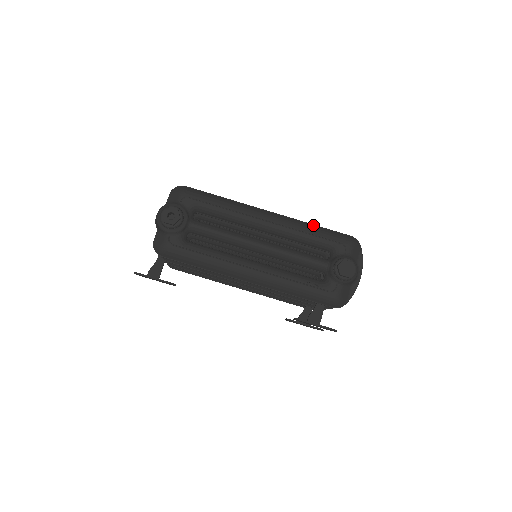
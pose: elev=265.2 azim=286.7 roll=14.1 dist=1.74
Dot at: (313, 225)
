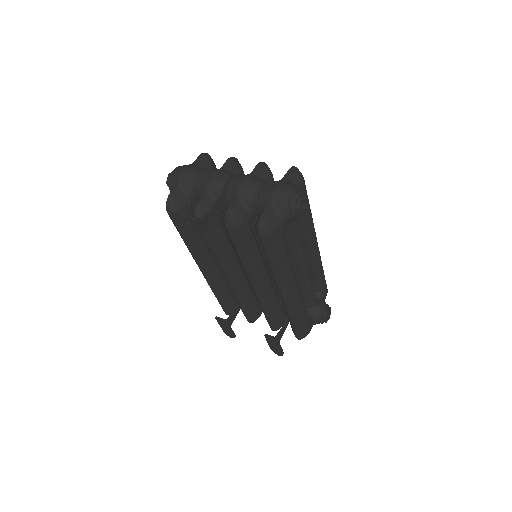
Dot at: occluded
